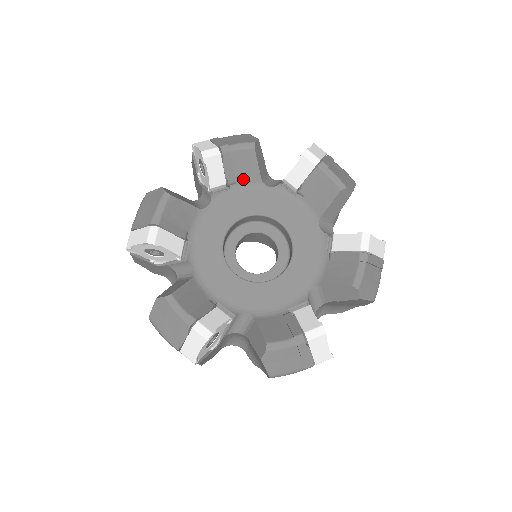
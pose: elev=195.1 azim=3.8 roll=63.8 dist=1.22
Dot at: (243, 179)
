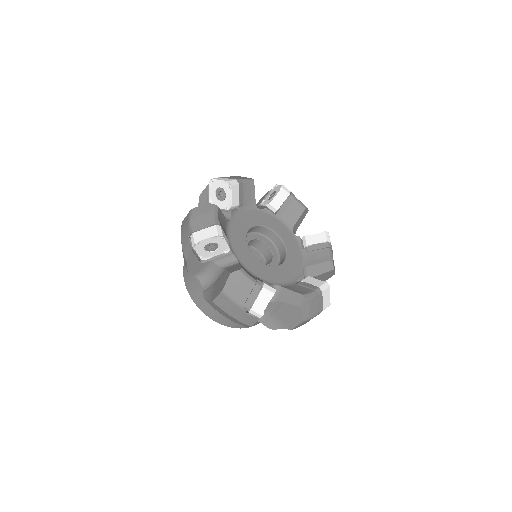
Dot at: (246, 203)
